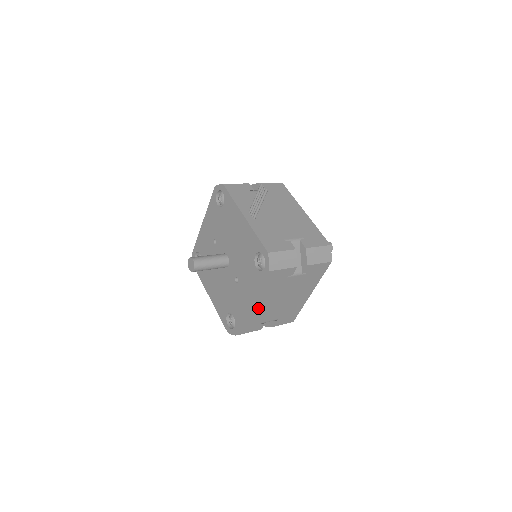
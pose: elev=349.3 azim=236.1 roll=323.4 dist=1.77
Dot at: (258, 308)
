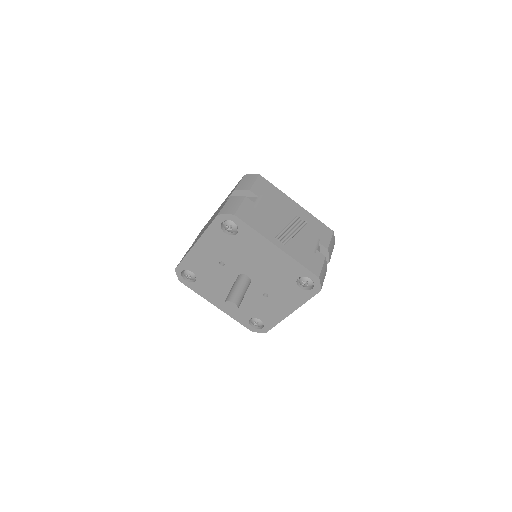
Dot at: occluded
